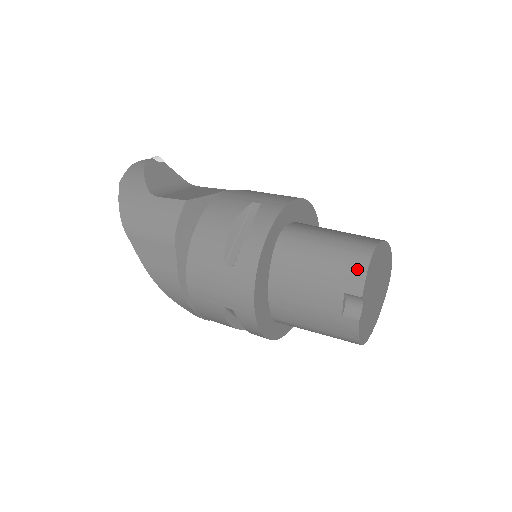
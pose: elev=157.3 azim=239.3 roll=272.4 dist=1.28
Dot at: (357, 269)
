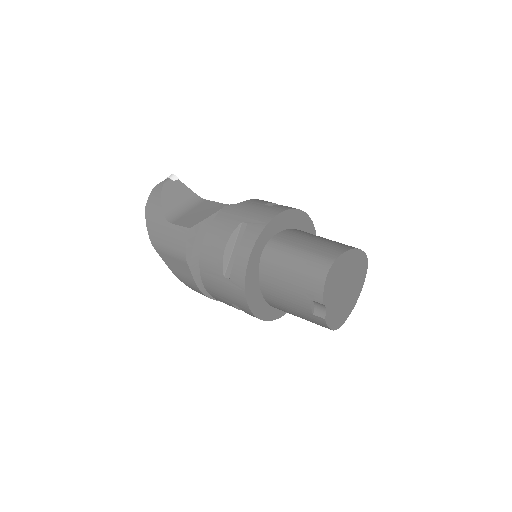
Dot at: (317, 283)
